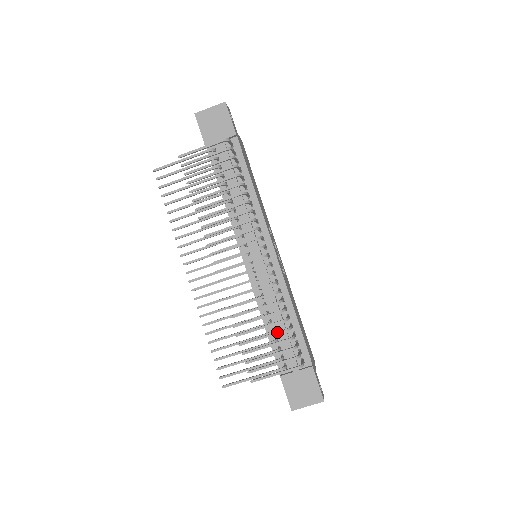
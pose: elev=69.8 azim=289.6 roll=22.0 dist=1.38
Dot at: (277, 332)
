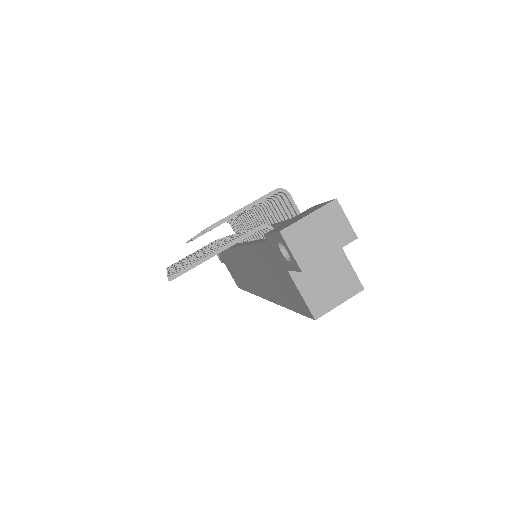
Dot at: occluded
